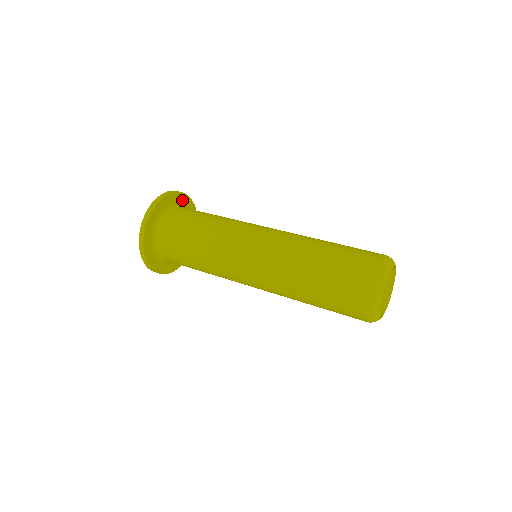
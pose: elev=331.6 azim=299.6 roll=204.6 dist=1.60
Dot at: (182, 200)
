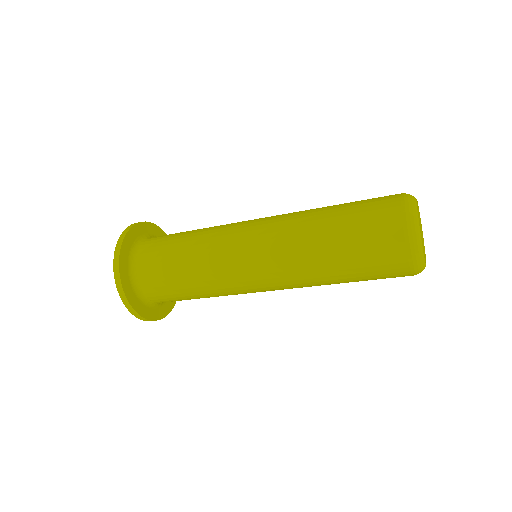
Dot at: occluded
